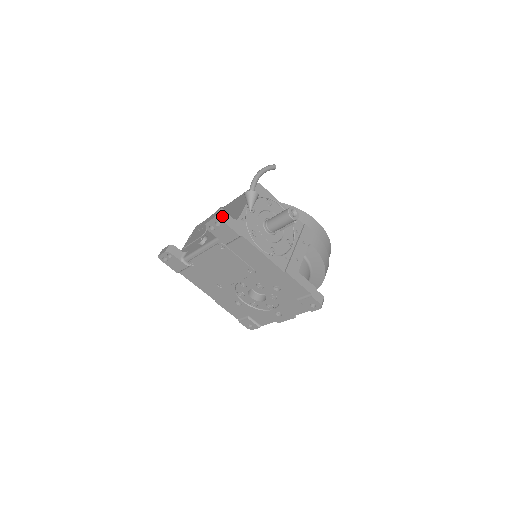
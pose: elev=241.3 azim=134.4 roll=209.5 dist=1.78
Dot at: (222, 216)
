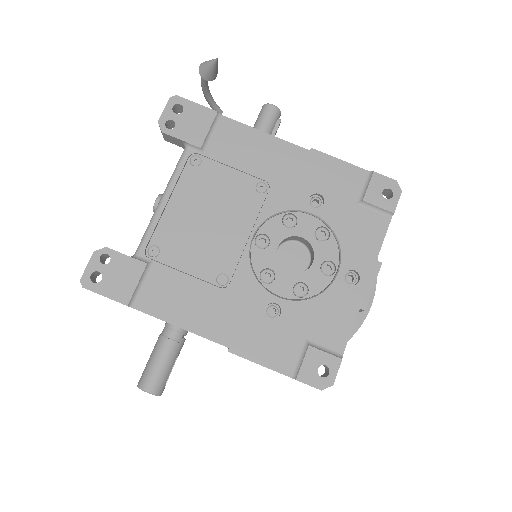
Dot at: (179, 100)
